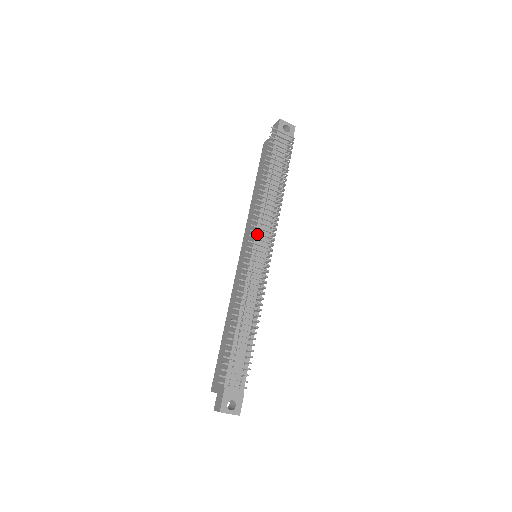
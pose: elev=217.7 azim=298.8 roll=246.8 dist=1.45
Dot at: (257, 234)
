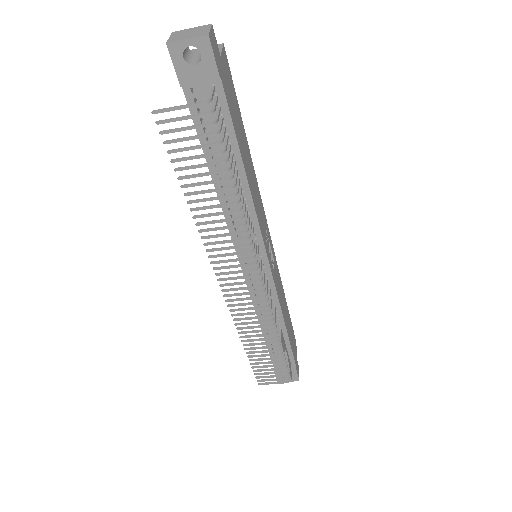
Dot at: (238, 249)
